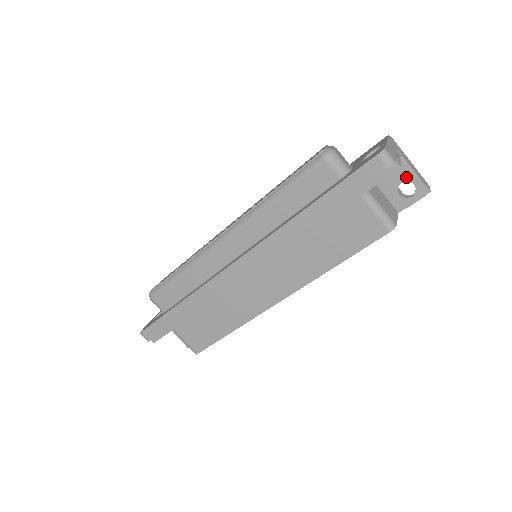
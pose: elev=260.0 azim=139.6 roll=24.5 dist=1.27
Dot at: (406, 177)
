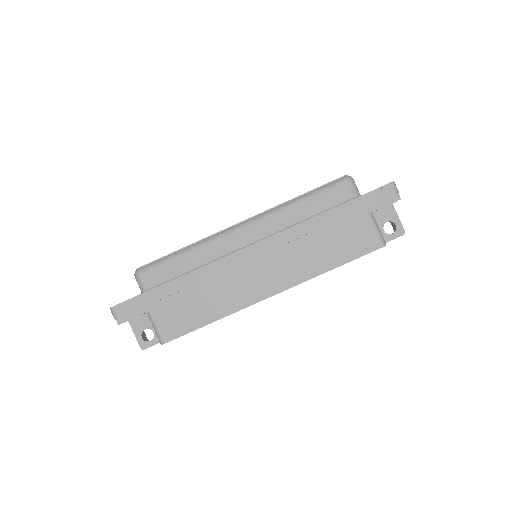
Dot at: (391, 218)
